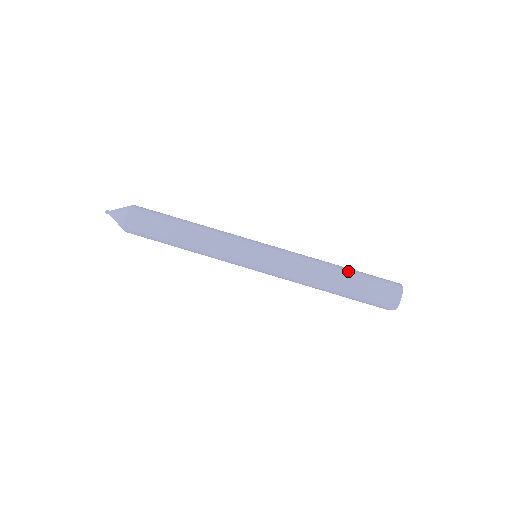
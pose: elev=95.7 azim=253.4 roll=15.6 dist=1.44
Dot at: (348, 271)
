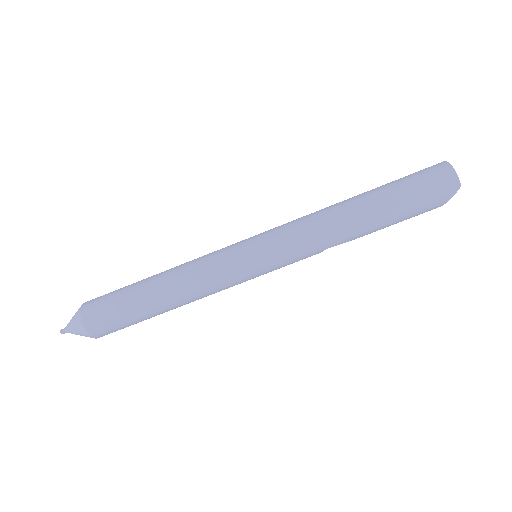
Dot at: (368, 191)
